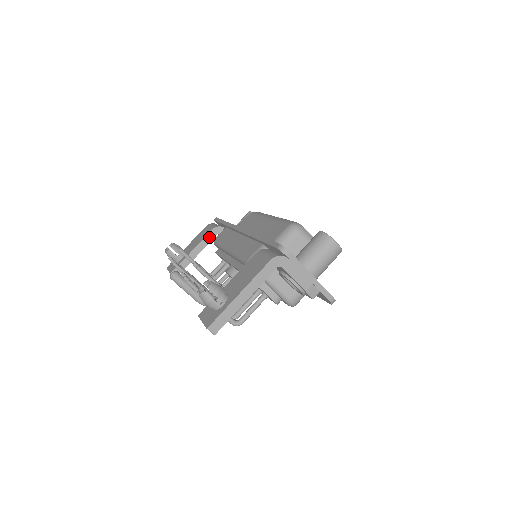
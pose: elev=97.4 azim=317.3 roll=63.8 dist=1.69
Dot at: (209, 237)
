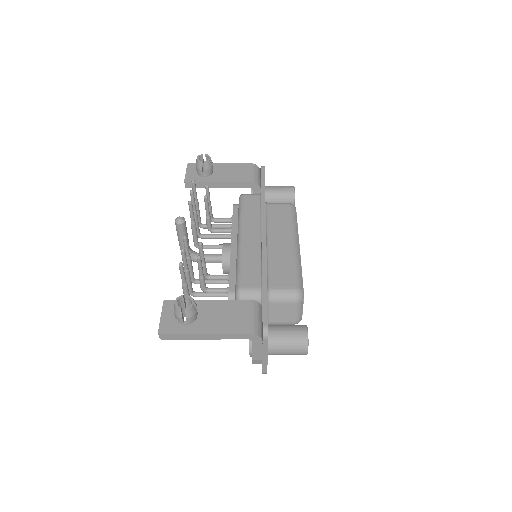
Dot at: (242, 184)
